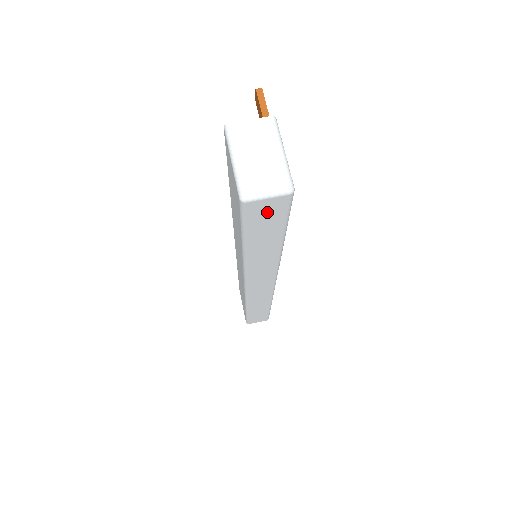
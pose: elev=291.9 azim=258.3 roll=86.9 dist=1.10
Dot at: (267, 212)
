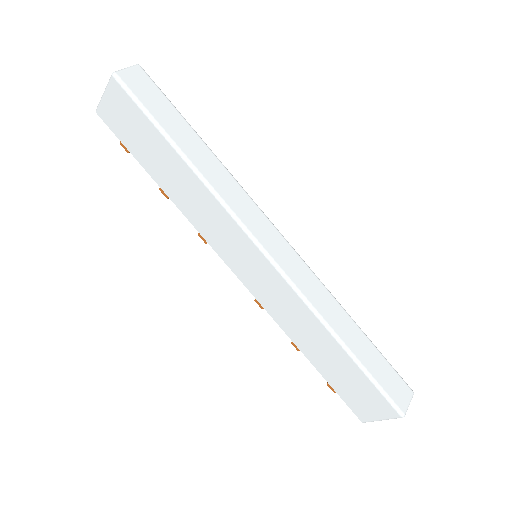
Dot at: (143, 87)
